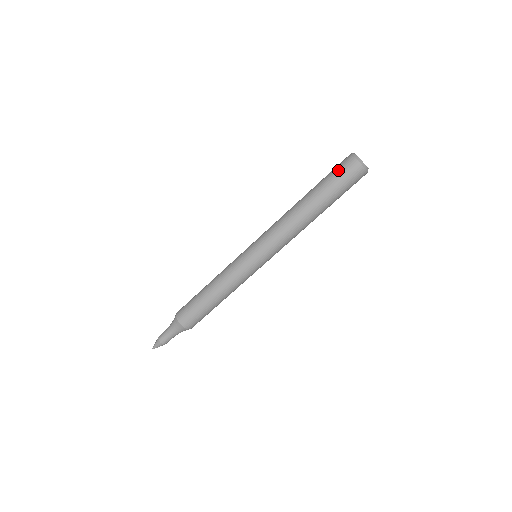
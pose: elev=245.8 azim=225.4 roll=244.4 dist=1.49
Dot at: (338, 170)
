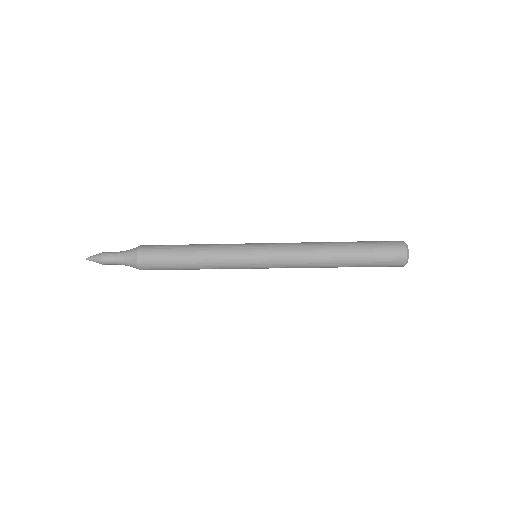
Dot at: (384, 266)
